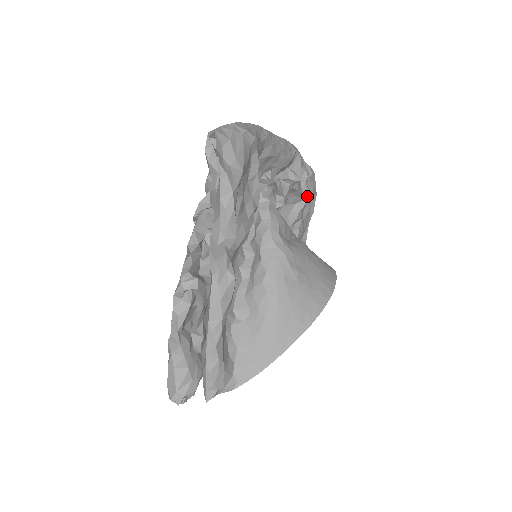
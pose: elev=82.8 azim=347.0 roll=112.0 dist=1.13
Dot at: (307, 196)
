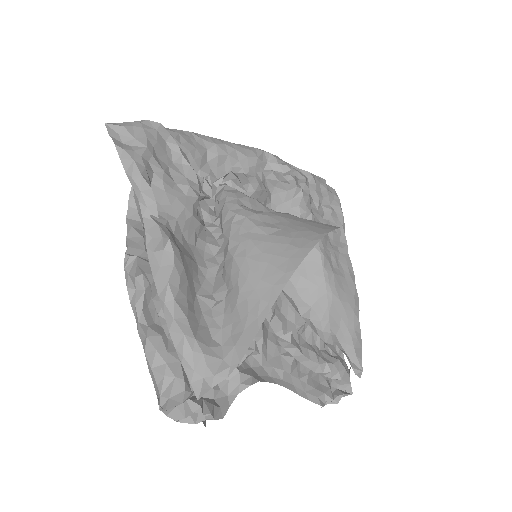
Dot at: (301, 188)
